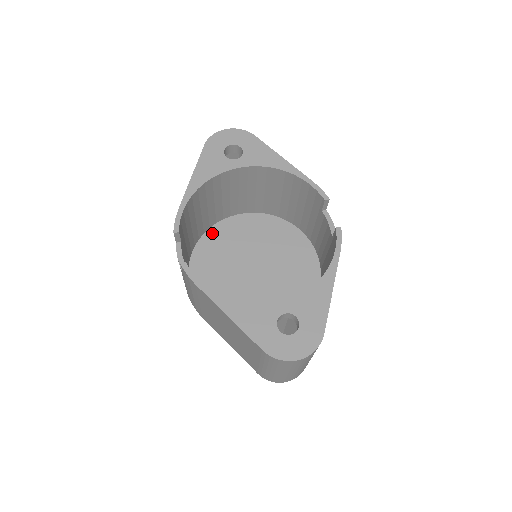
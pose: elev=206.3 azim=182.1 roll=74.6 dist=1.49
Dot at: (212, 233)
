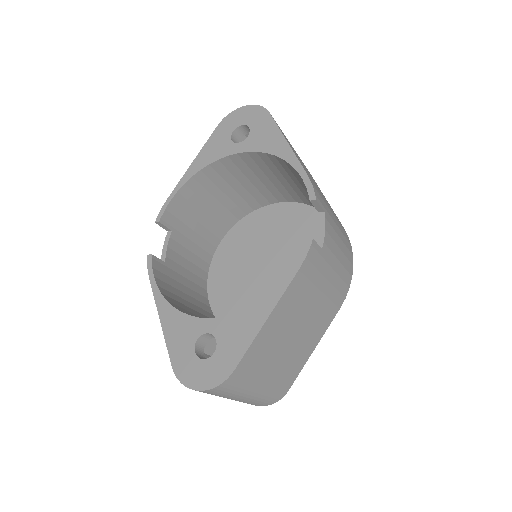
Dot at: (246, 221)
